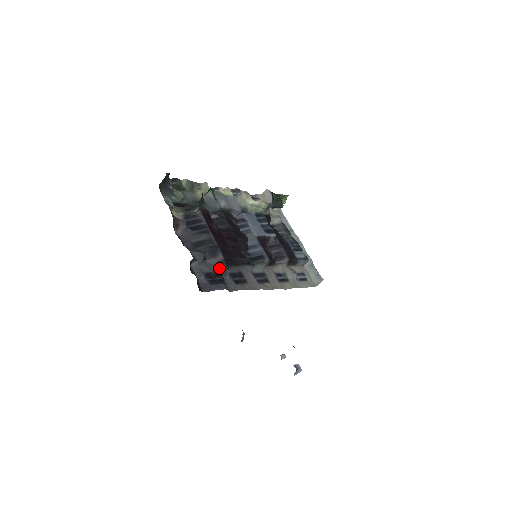
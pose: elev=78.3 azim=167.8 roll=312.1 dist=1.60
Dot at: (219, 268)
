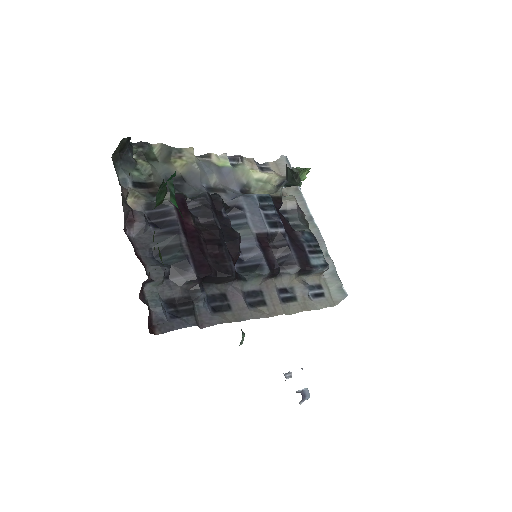
Dot at: (189, 290)
